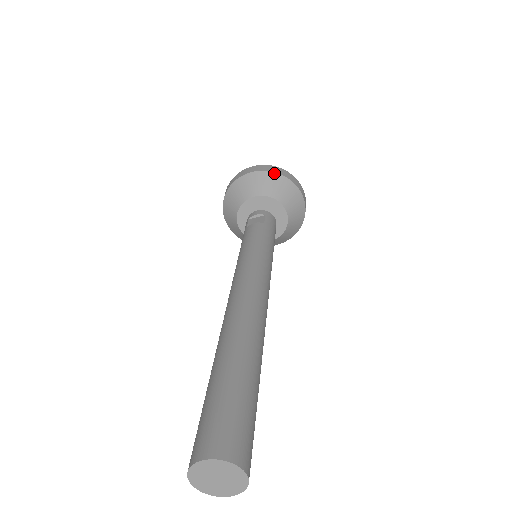
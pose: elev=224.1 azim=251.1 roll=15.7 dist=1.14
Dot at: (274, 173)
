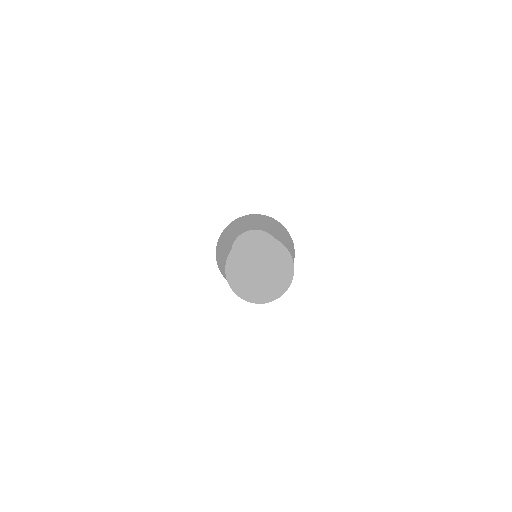
Dot at: (262, 215)
